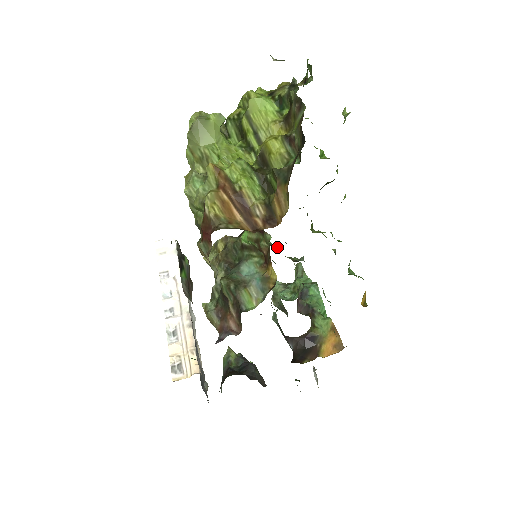
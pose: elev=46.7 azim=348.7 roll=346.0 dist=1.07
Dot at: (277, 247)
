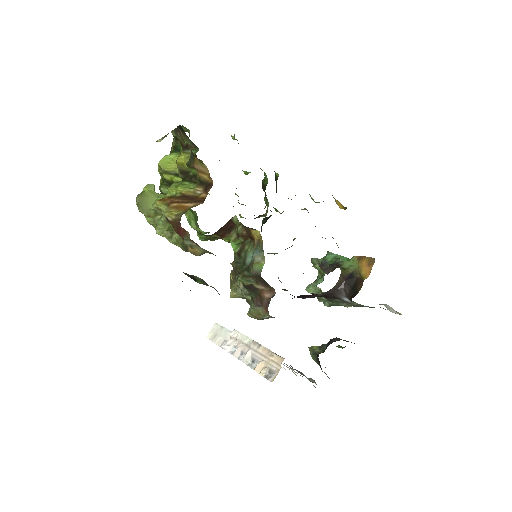
Dot at: (277, 253)
